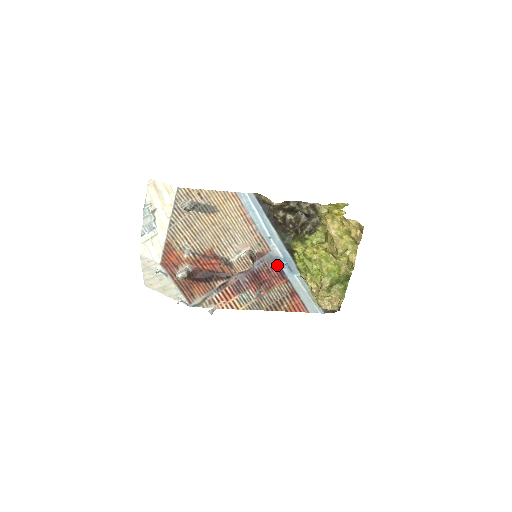
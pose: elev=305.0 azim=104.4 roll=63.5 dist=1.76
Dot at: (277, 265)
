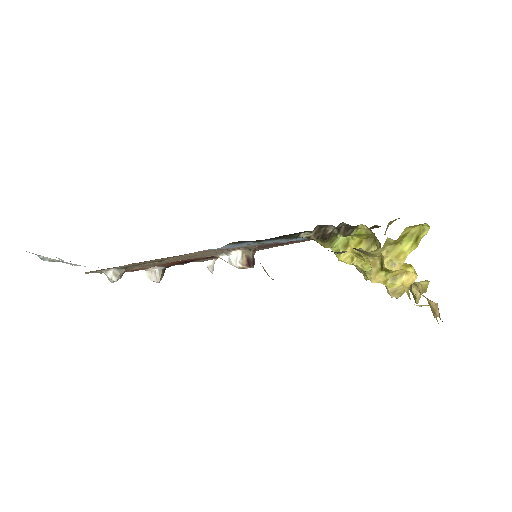
Dot at: occluded
